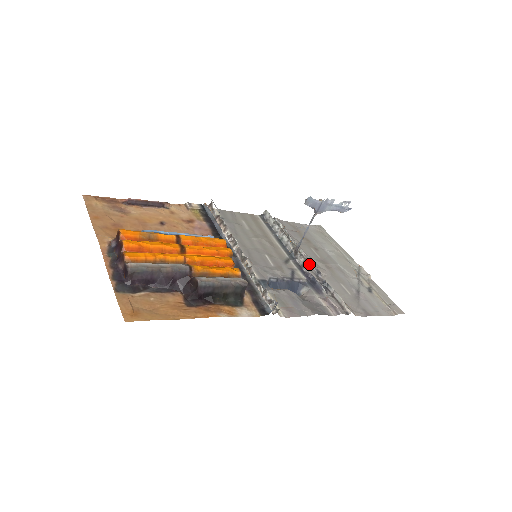
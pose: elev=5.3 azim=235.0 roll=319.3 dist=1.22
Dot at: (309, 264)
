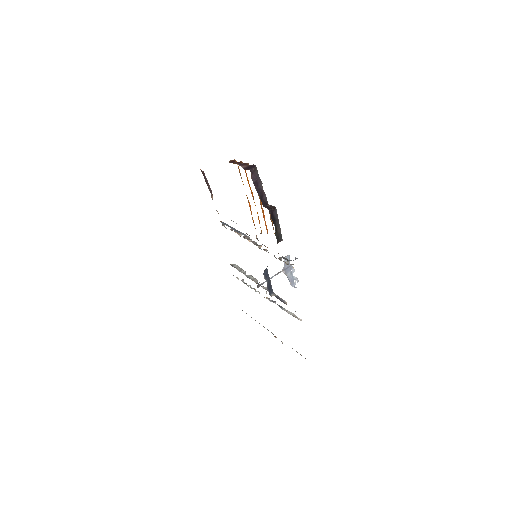
Dot at: occluded
